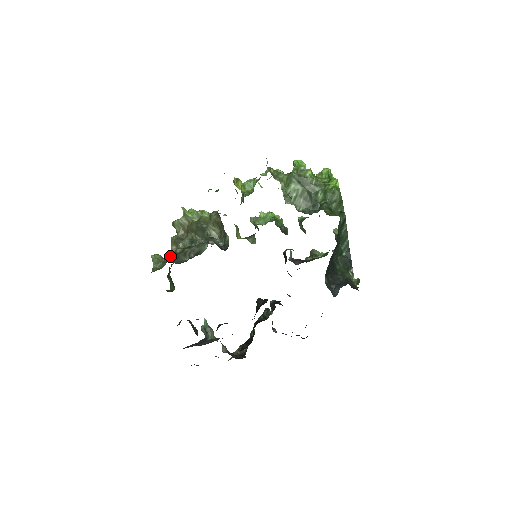
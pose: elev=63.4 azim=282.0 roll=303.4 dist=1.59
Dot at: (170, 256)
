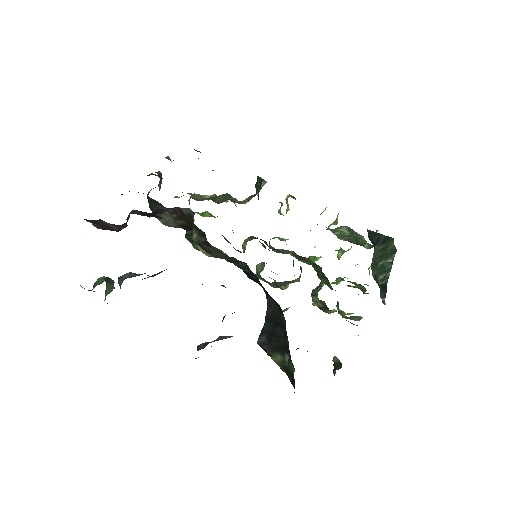
Dot at: occluded
